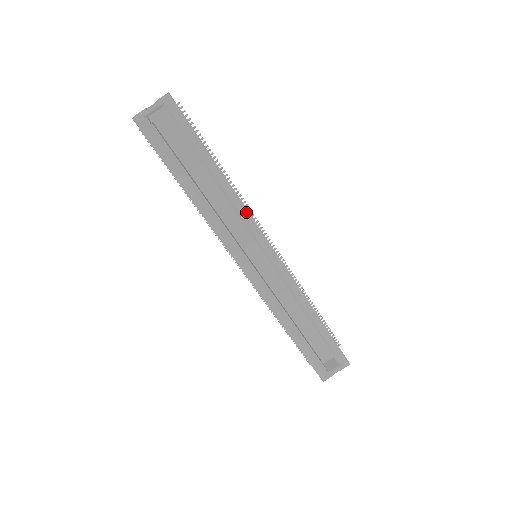
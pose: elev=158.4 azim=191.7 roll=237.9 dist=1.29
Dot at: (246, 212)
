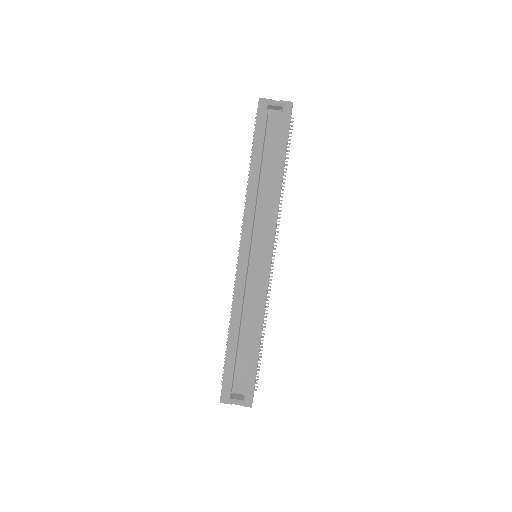
Dot at: (276, 215)
